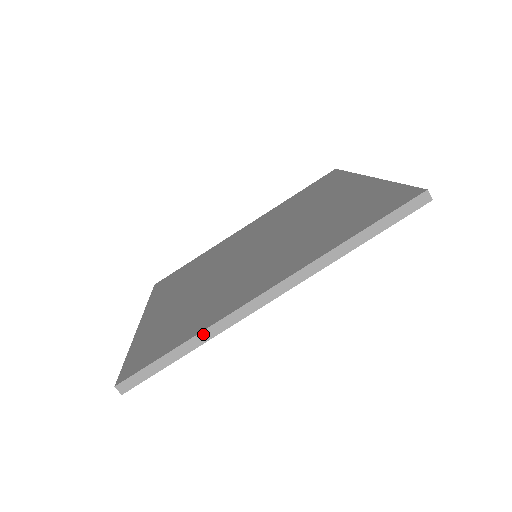
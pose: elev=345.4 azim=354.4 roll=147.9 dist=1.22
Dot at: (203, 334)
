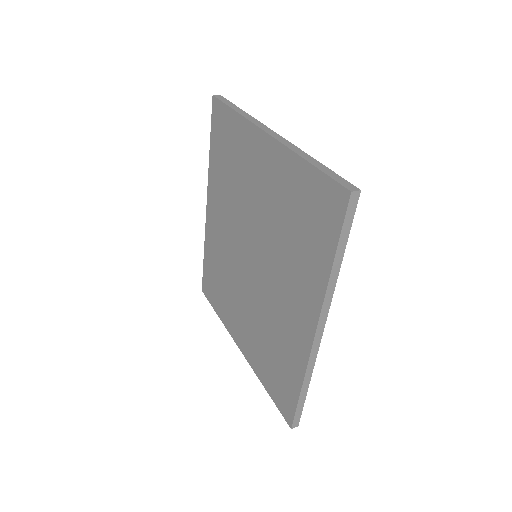
Dot at: (306, 378)
